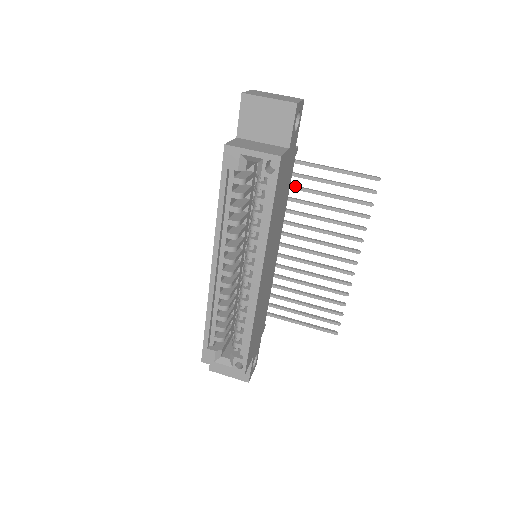
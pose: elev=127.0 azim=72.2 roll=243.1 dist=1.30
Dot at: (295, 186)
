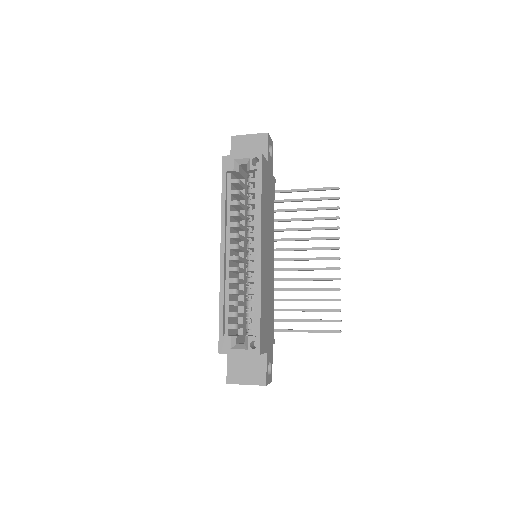
Dot at: (279, 209)
